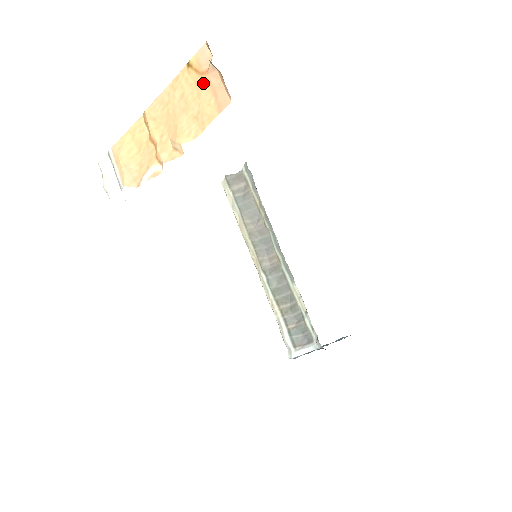
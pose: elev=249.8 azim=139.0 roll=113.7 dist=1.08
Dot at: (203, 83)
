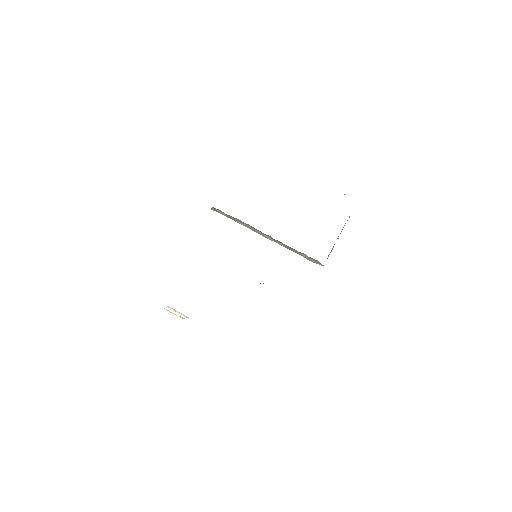
Dot at: occluded
